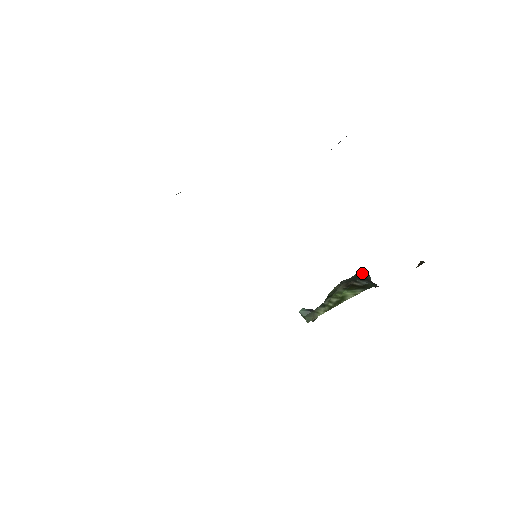
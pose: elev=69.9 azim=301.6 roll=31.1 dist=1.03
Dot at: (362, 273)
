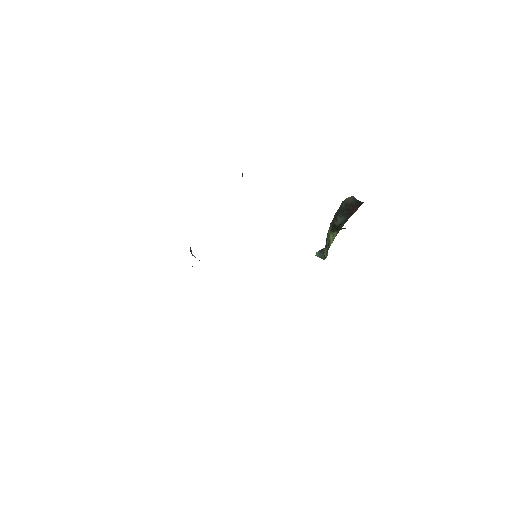
Dot at: (345, 201)
